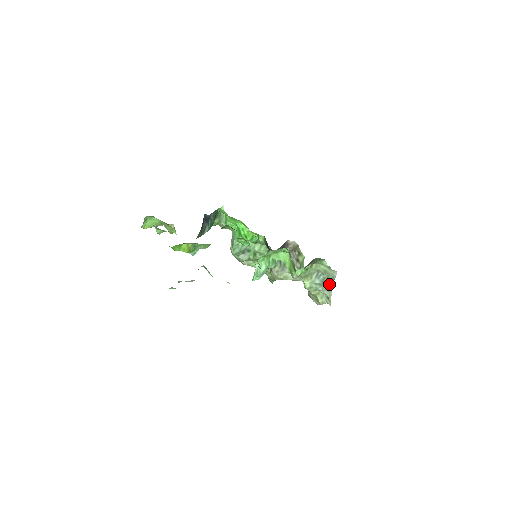
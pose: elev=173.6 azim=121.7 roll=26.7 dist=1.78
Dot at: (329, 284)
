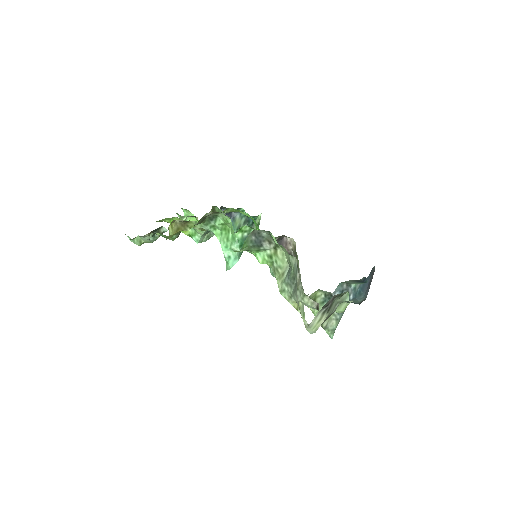
Dot at: (296, 283)
